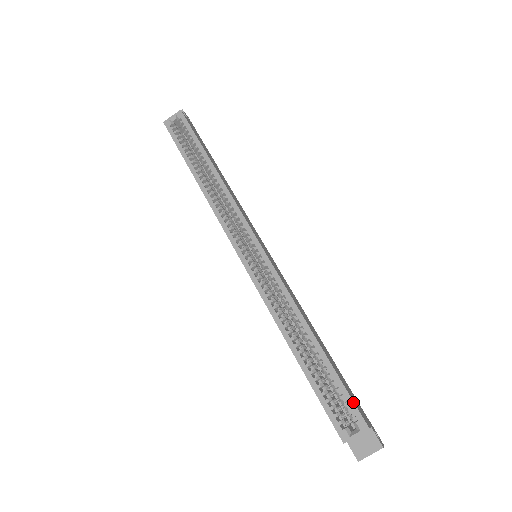
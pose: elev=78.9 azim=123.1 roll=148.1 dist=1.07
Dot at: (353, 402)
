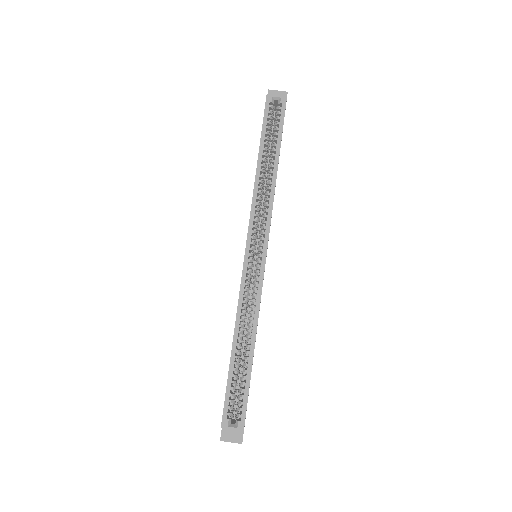
Dot at: (246, 408)
